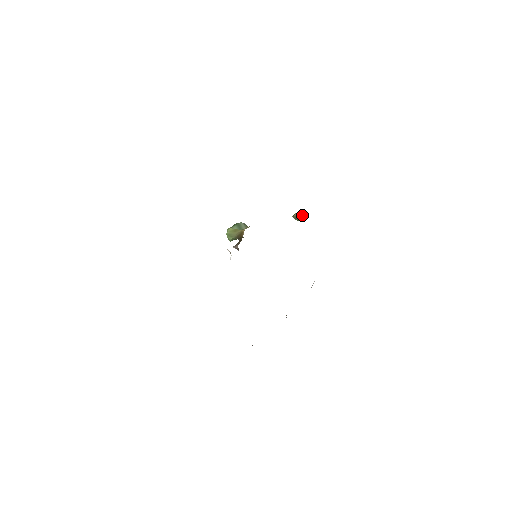
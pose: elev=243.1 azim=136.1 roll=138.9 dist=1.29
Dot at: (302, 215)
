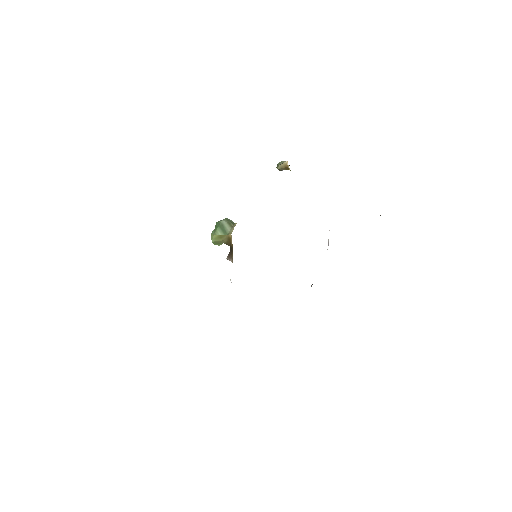
Dot at: (288, 168)
